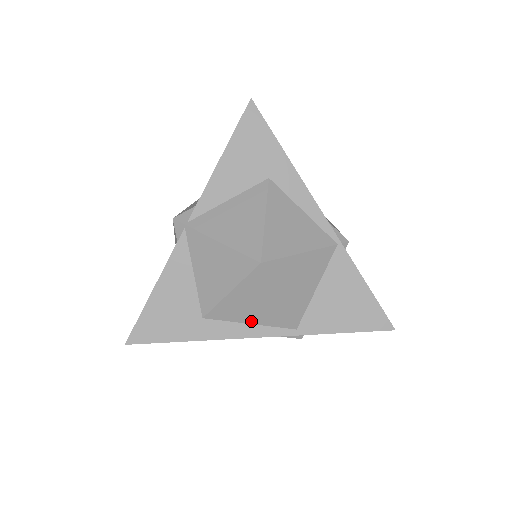
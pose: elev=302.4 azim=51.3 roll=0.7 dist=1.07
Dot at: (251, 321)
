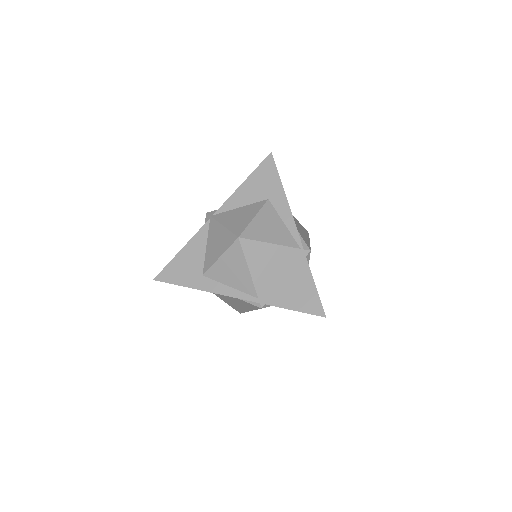
Dot at: (231, 284)
